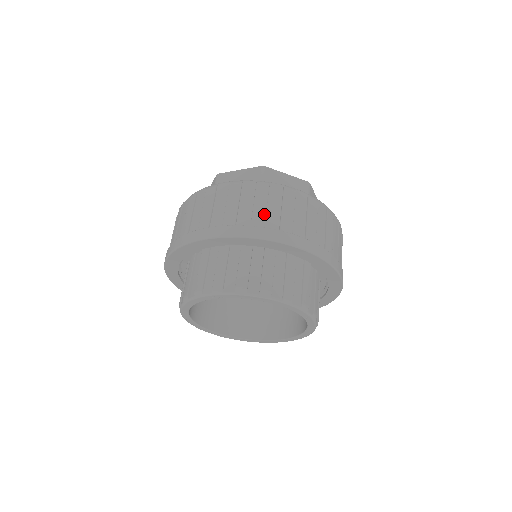
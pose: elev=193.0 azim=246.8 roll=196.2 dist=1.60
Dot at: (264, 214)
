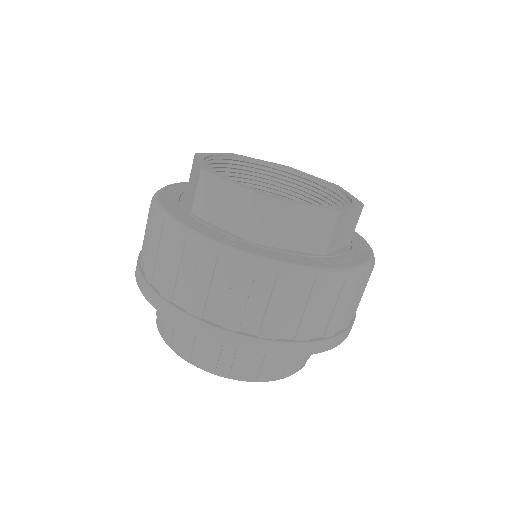
Dot at: (241, 313)
